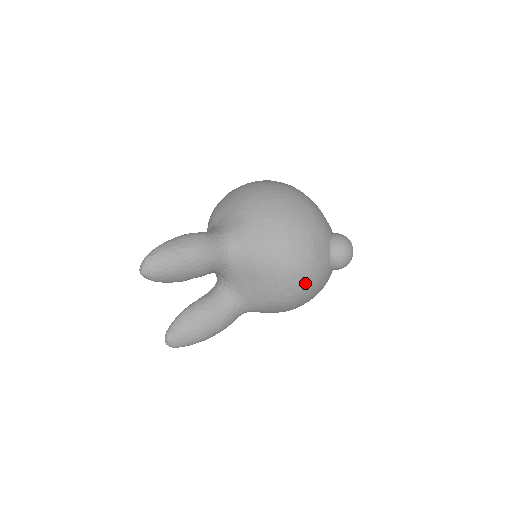
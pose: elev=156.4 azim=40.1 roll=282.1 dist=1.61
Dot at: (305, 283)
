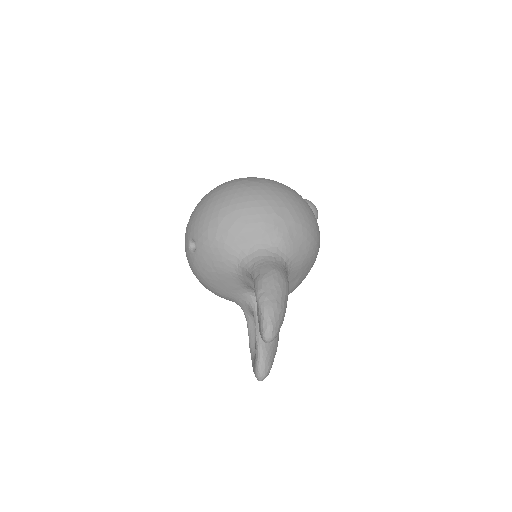
Dot at: occluded
